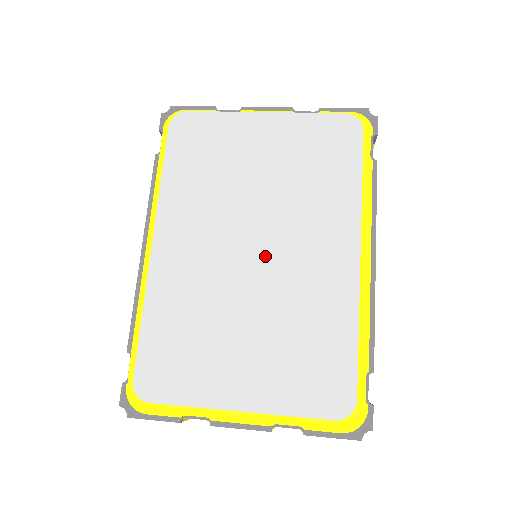
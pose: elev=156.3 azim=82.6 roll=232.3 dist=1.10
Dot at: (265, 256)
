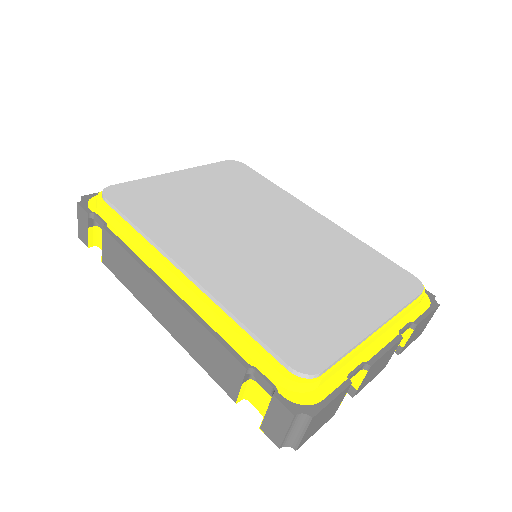
Dot at: (273, 237)
